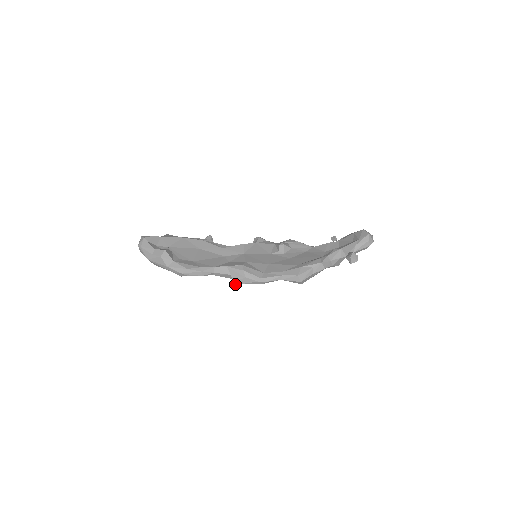
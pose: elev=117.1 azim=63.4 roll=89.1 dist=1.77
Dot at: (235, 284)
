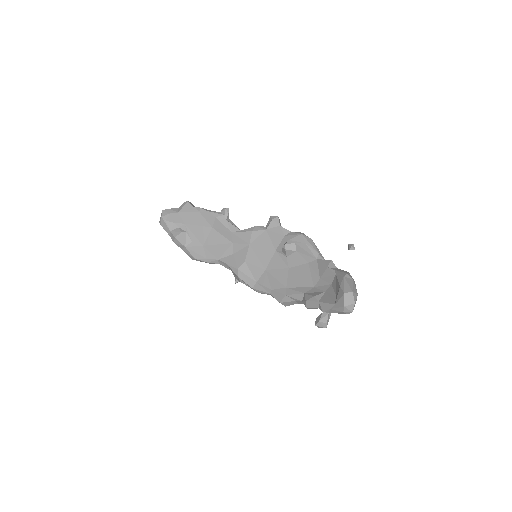
Dot at: occluded
